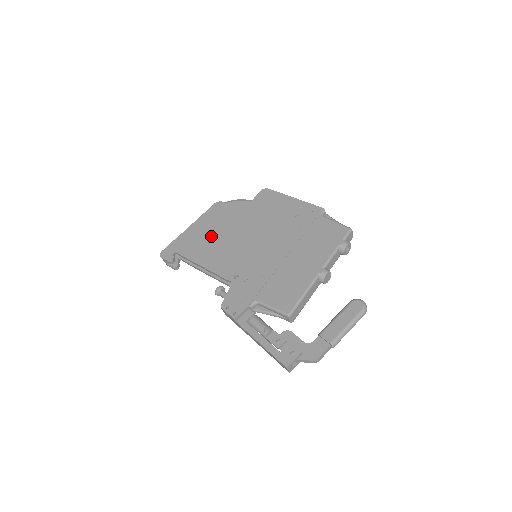
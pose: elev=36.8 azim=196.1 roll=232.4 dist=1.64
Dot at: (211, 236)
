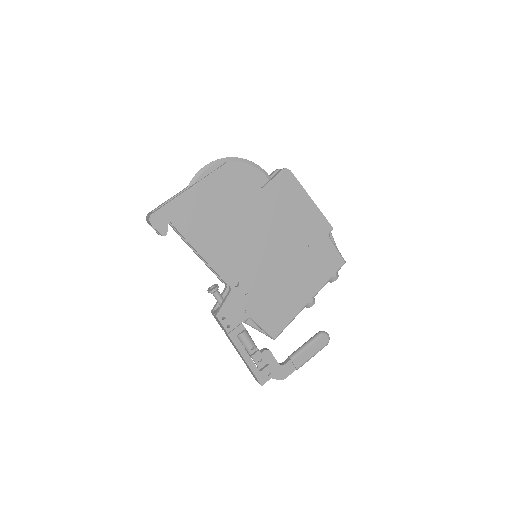
Dot at: (217, 216)
